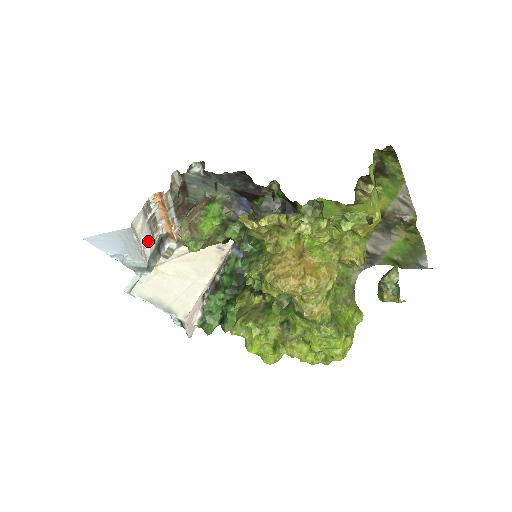
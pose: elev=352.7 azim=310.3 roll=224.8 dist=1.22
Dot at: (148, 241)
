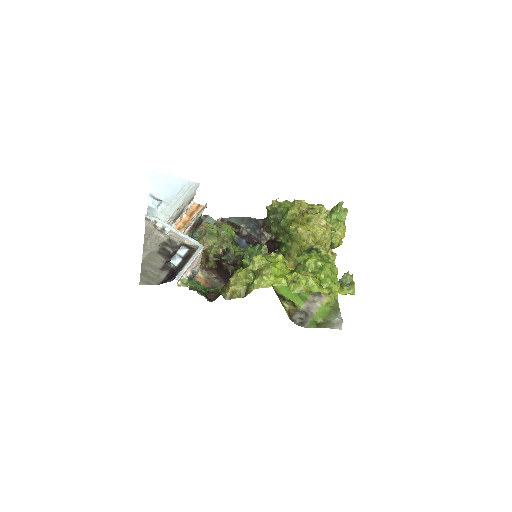
Dot at: (175, 215)
